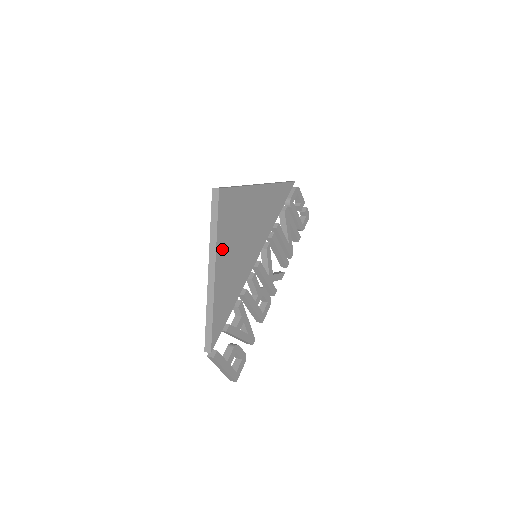
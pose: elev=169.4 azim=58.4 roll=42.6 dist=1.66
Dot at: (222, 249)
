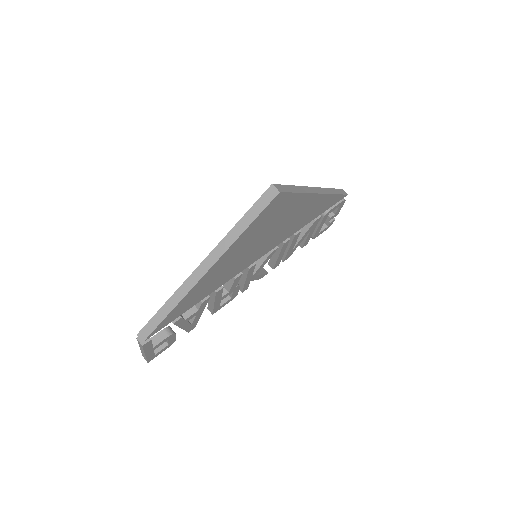
Dot at: (232, 251)
